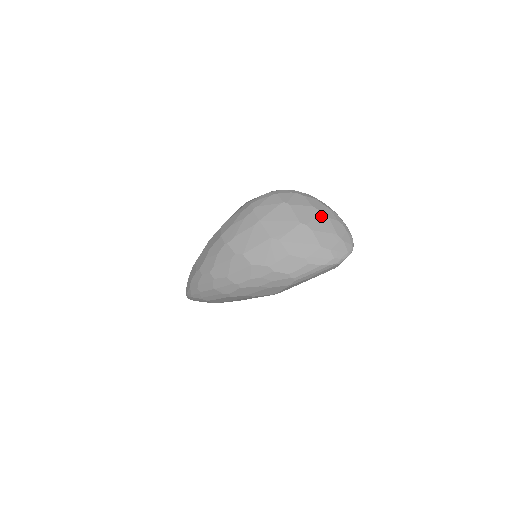
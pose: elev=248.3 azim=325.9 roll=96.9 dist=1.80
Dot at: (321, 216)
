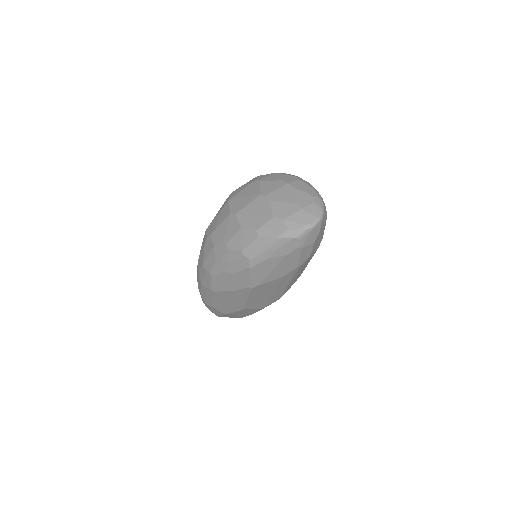
Dot at: (287, 188)
